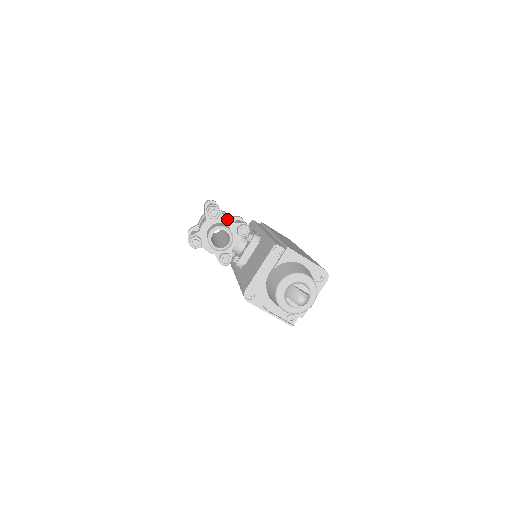
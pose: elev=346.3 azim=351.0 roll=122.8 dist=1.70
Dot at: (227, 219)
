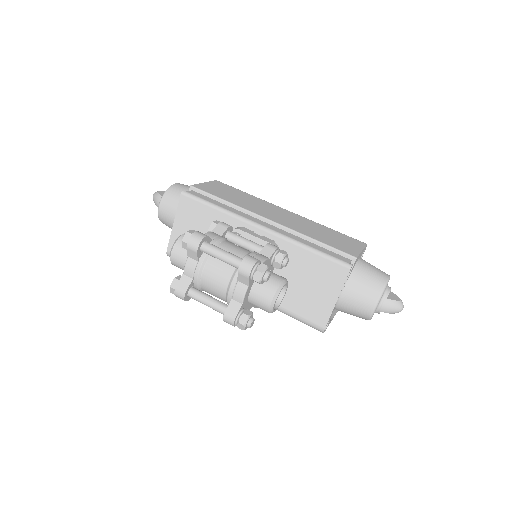
Dot at: (264, 263)
